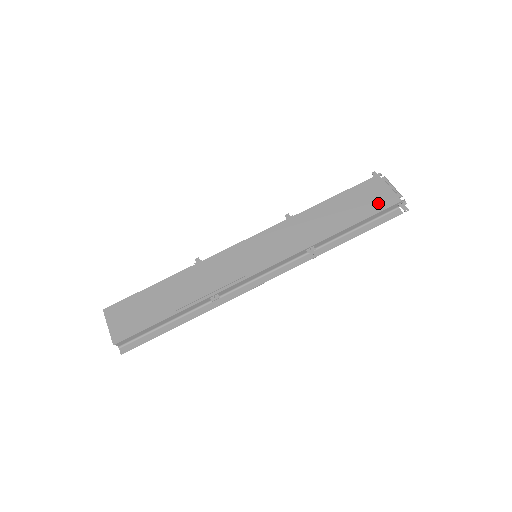
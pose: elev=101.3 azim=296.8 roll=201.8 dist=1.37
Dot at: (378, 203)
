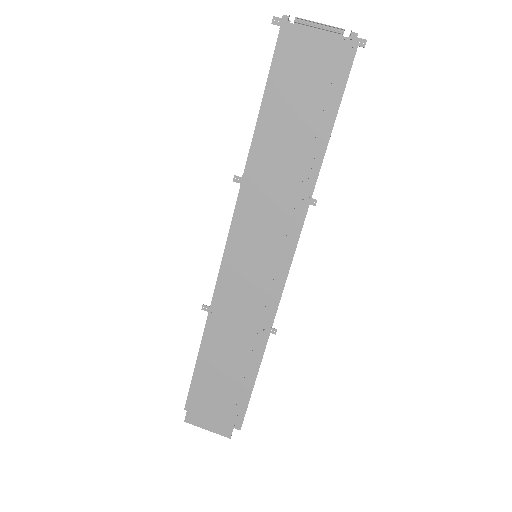
Dot at: (324, 70)
